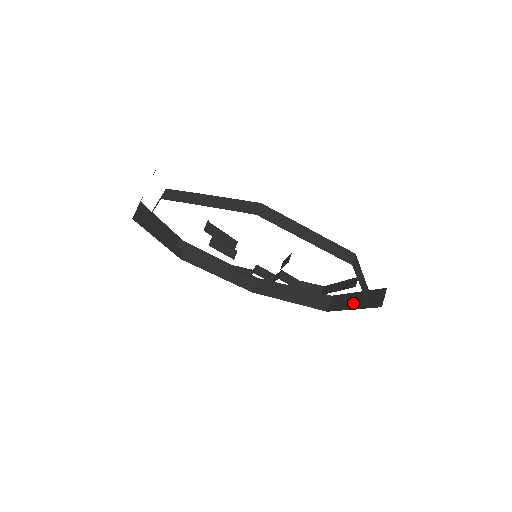
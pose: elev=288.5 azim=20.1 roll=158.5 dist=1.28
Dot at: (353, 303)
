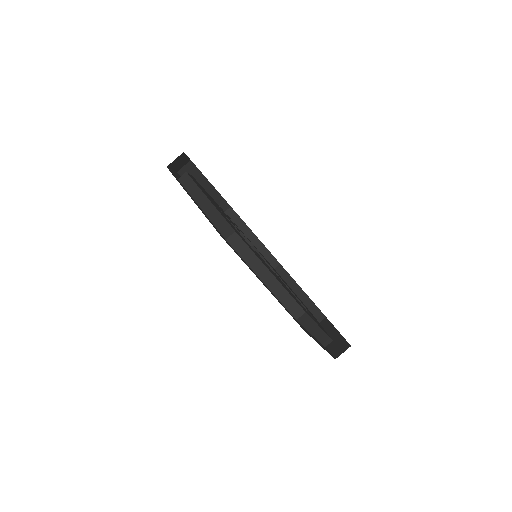
Dot at: occluded
